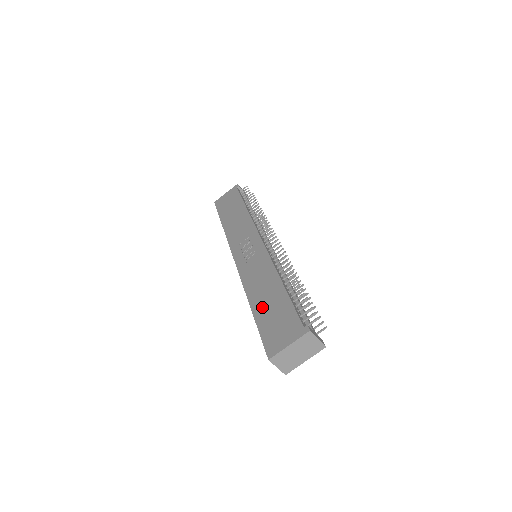
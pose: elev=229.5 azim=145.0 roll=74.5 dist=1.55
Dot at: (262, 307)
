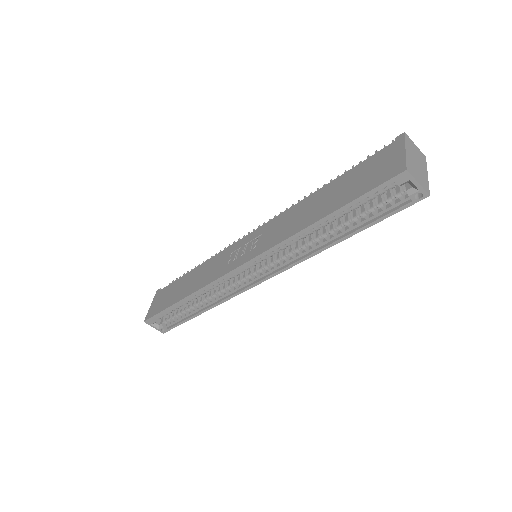
Dot at: (331, 203)
